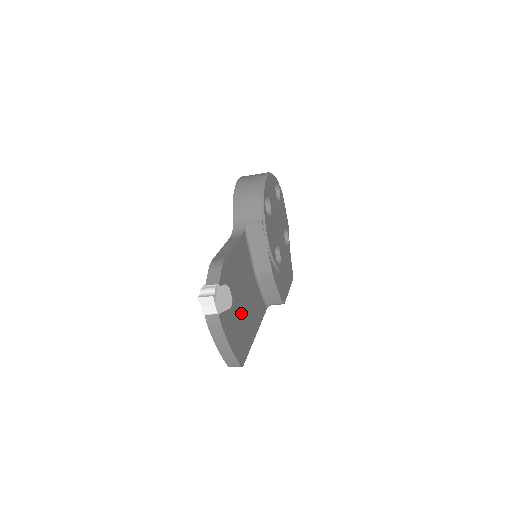
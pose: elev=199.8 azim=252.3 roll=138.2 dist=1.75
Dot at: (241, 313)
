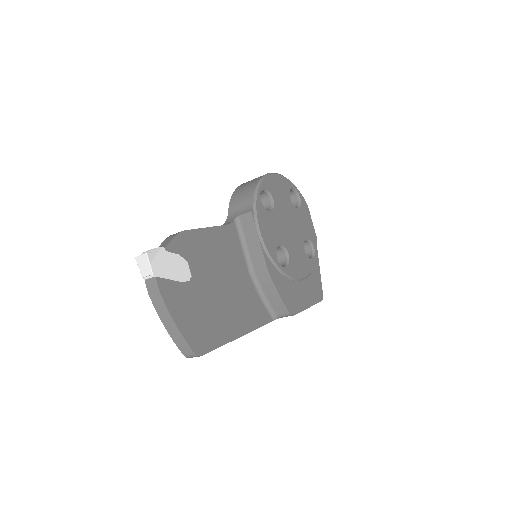
Dot at: (209, 298)
